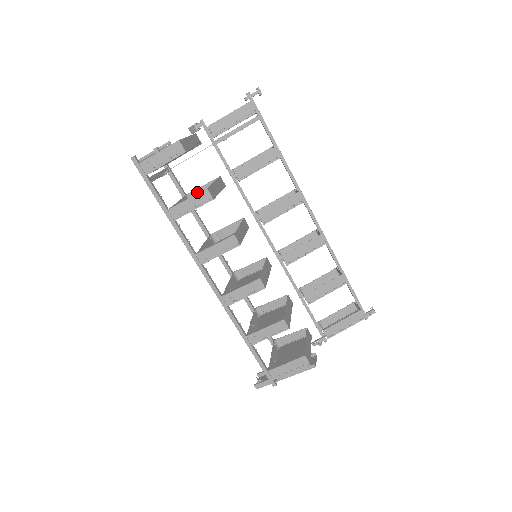
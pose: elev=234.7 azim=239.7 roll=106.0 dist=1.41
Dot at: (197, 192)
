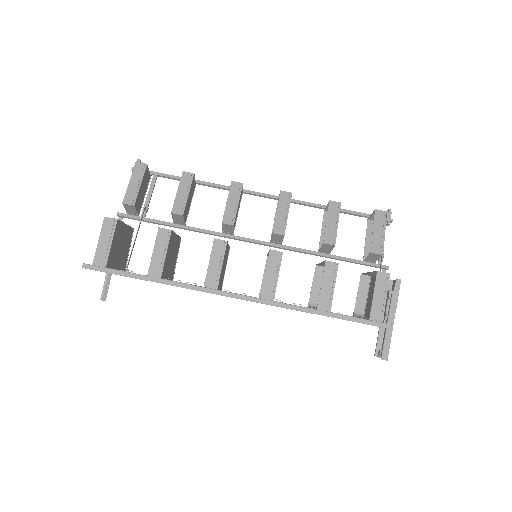
Dot at: occluded
